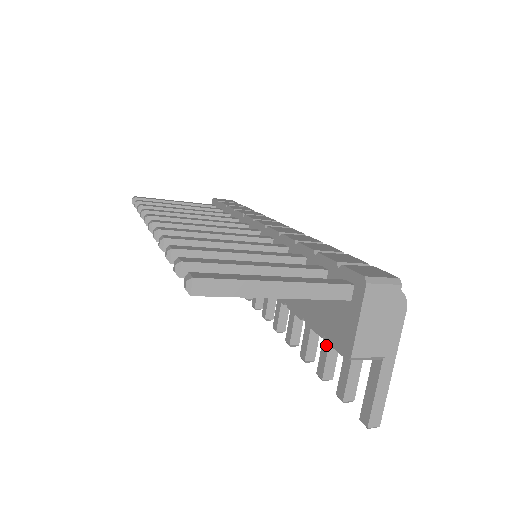
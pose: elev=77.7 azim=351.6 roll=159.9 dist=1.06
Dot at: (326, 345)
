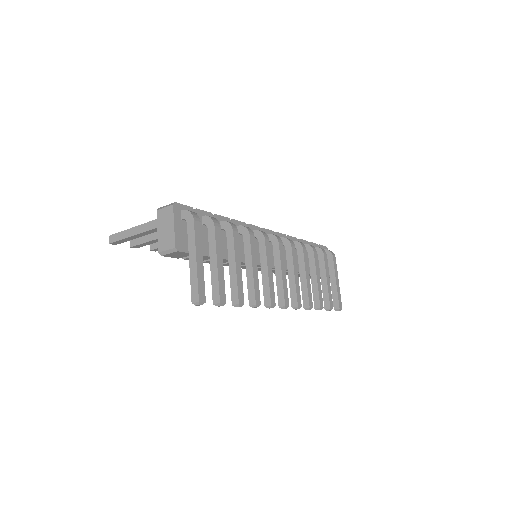
Dot at: (231, 280)
